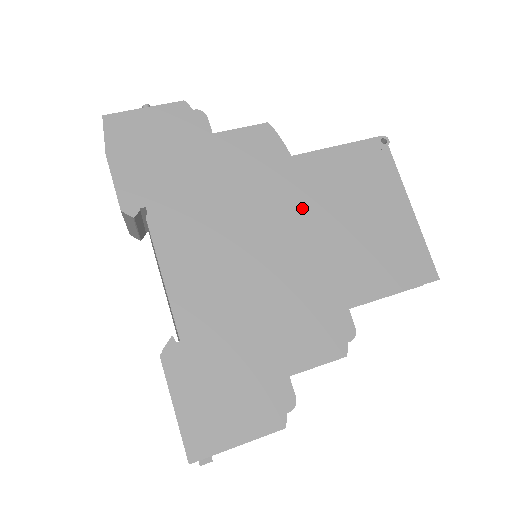
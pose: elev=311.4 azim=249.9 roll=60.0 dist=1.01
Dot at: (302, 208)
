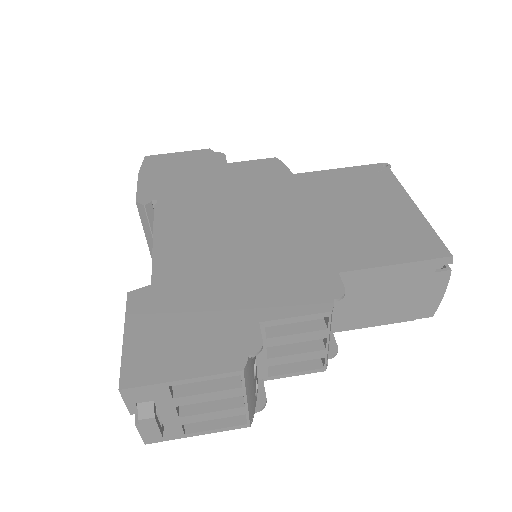
Dot at: (297, 203)
